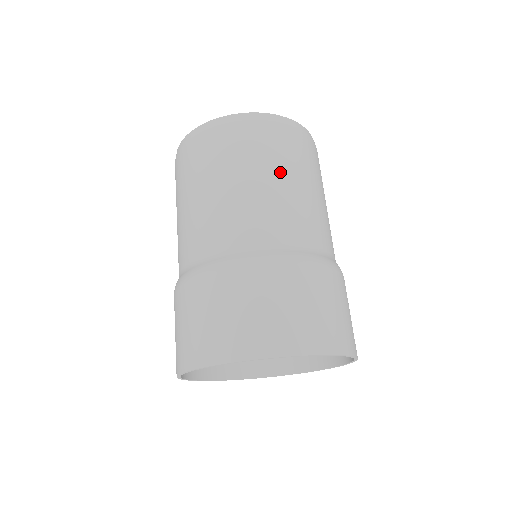
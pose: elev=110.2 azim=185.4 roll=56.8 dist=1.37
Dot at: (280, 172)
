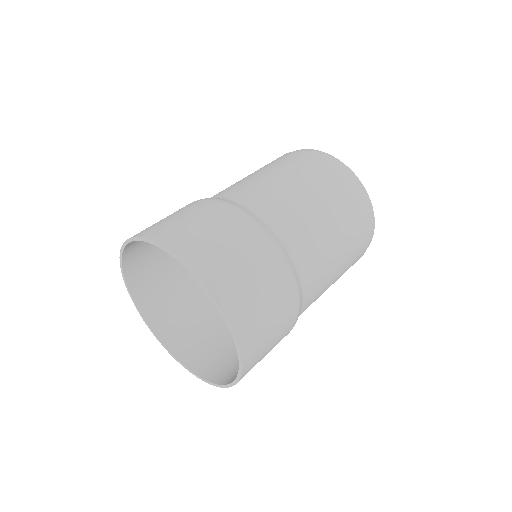
Dot at: (279, 171)
